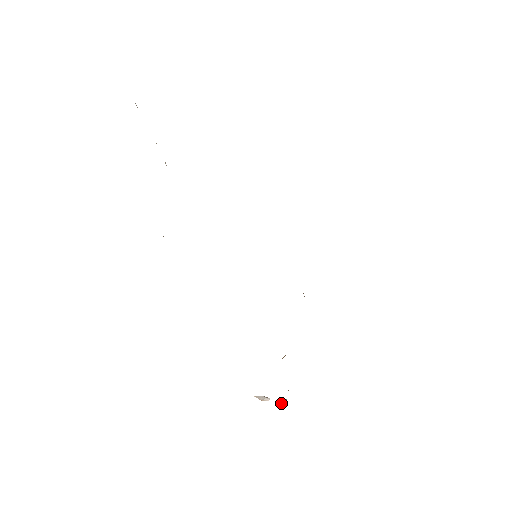
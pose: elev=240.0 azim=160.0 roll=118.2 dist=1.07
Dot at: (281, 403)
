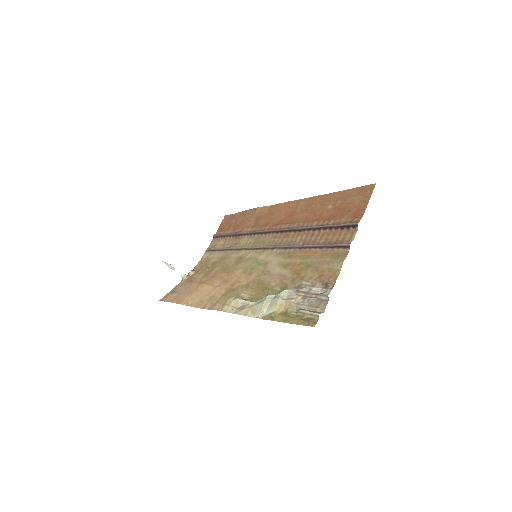
Dot at: (181, 275)
